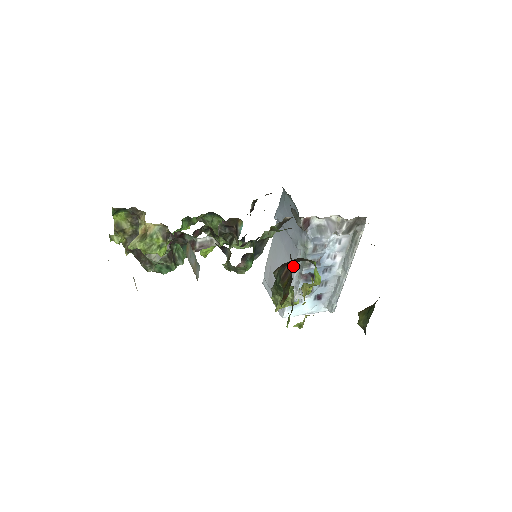
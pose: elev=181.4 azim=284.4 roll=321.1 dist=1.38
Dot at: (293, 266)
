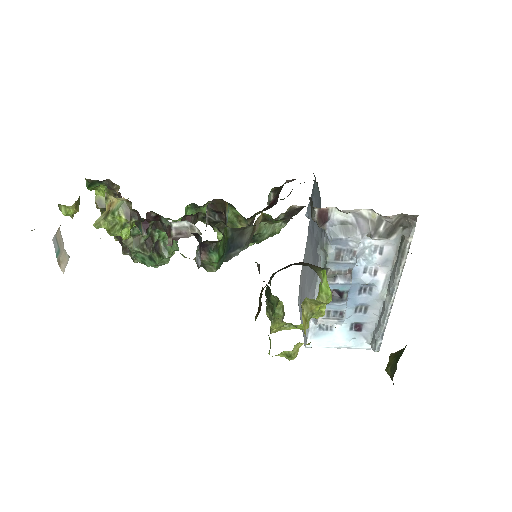
Dot at: (315, 278)
